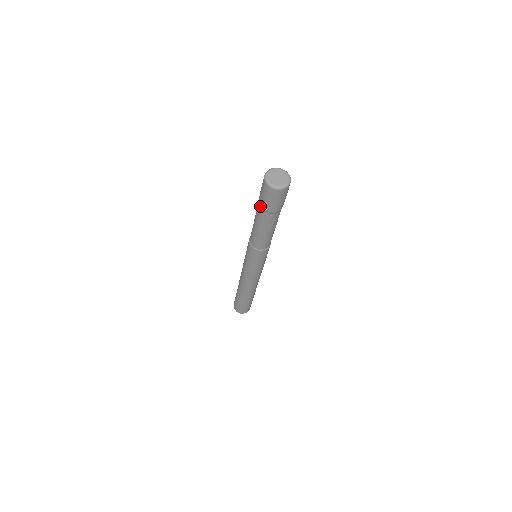
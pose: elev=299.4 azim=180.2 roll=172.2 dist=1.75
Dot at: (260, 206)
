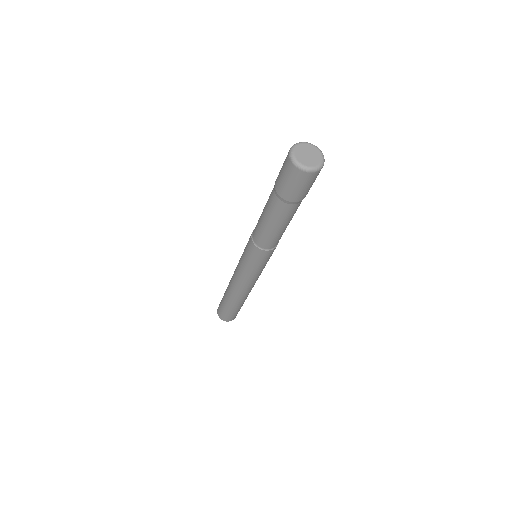
Dot at: (274, 187)
